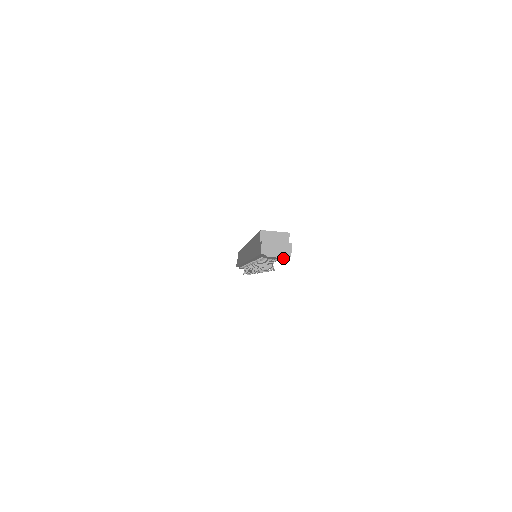
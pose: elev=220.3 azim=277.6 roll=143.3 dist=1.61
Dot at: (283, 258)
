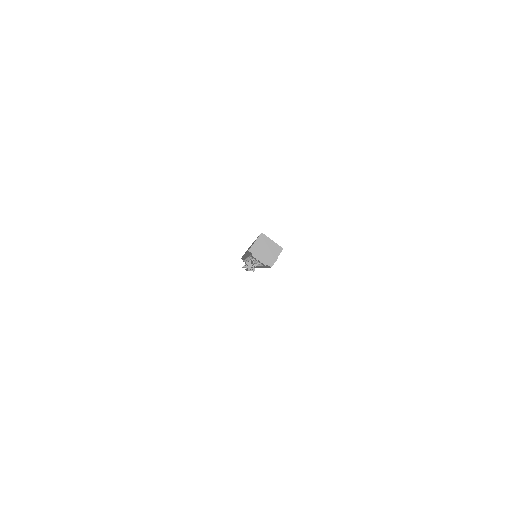
Dot at: (265, 265)
